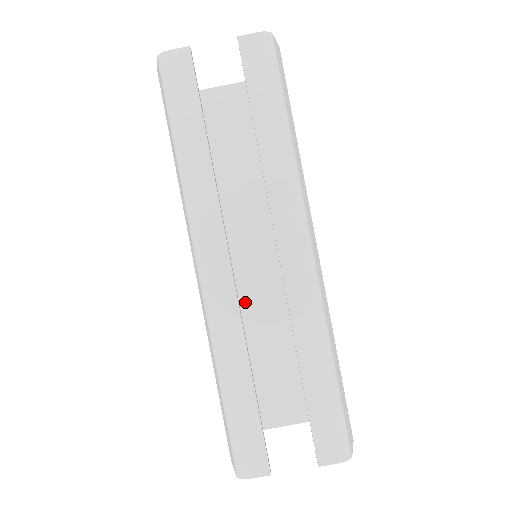
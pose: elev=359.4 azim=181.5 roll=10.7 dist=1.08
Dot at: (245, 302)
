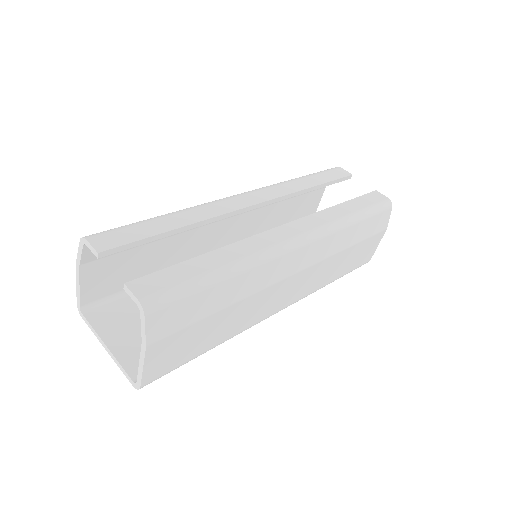
Dot at: occluded
